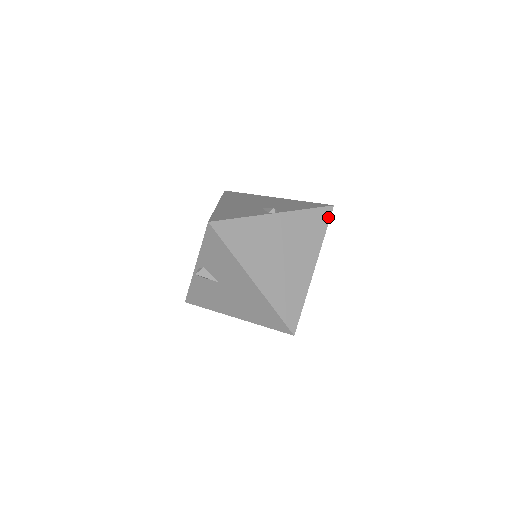
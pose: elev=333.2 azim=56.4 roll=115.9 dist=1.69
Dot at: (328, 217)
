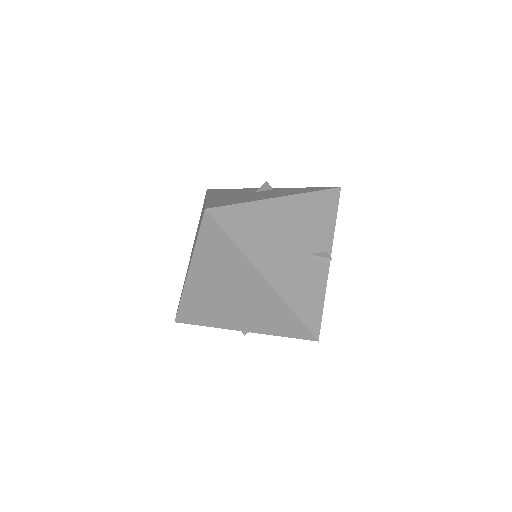
Dot at: occluded
